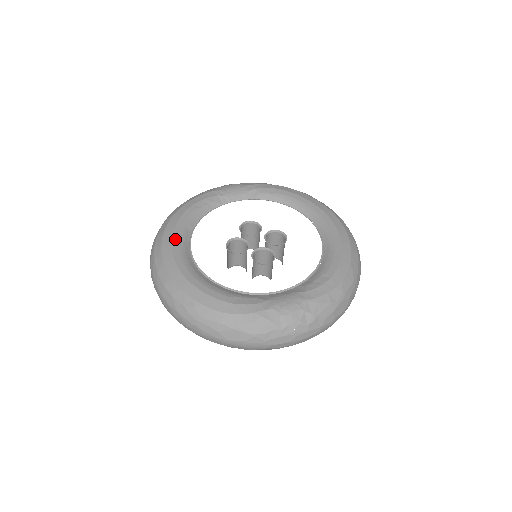
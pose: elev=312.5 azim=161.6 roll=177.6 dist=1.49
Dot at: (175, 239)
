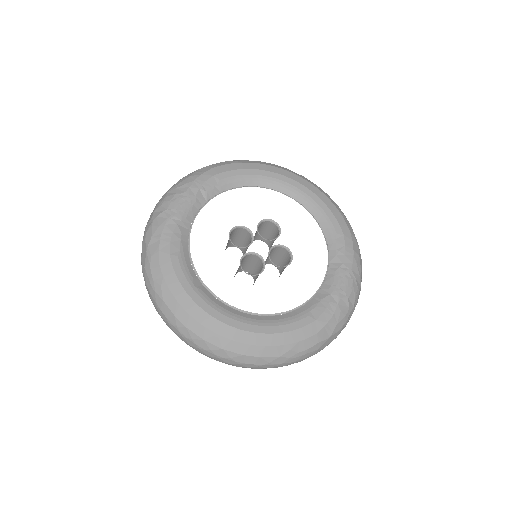
Dot at: (204, 305)
